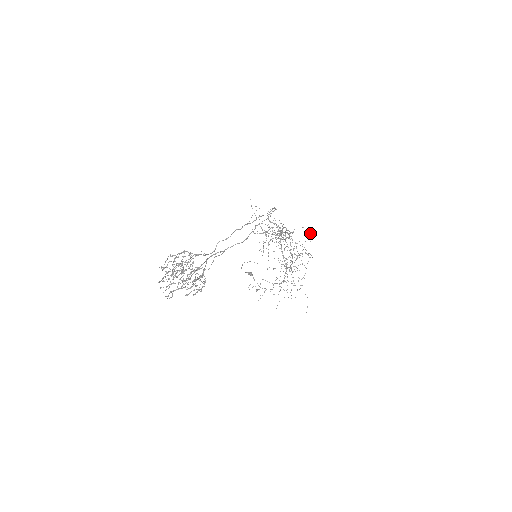
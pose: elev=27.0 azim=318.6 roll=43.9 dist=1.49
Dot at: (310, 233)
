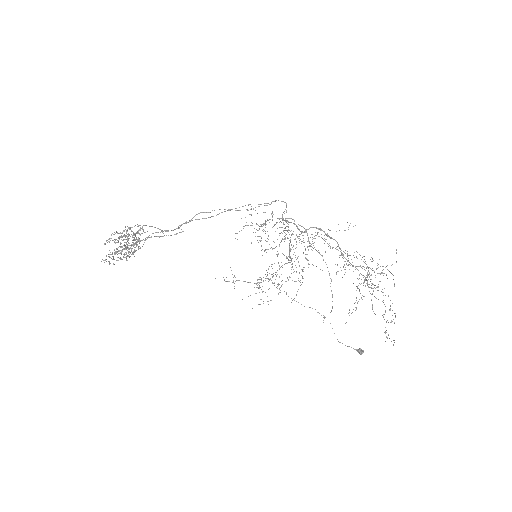
Dot at: occluded
